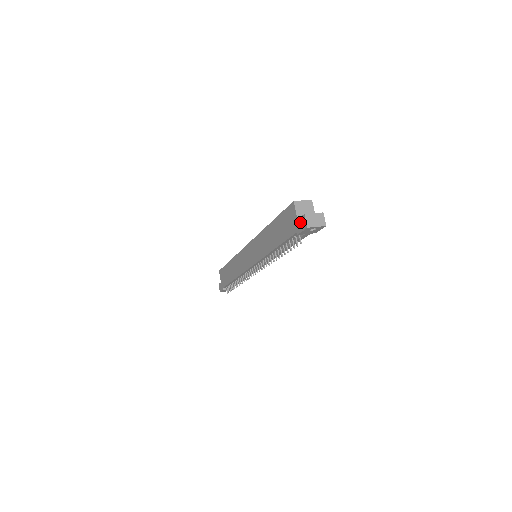
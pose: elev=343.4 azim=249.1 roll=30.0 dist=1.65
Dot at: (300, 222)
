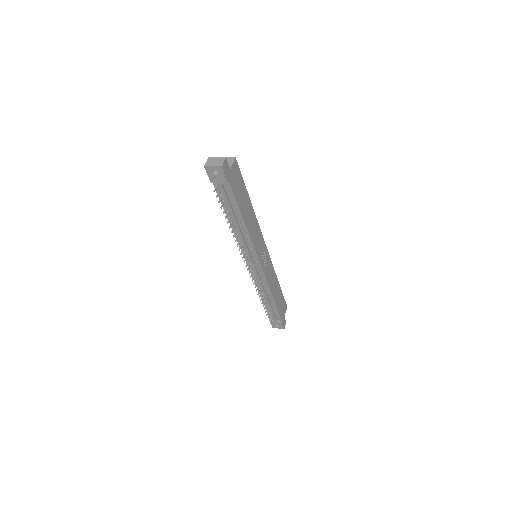
Dot at: occluded
